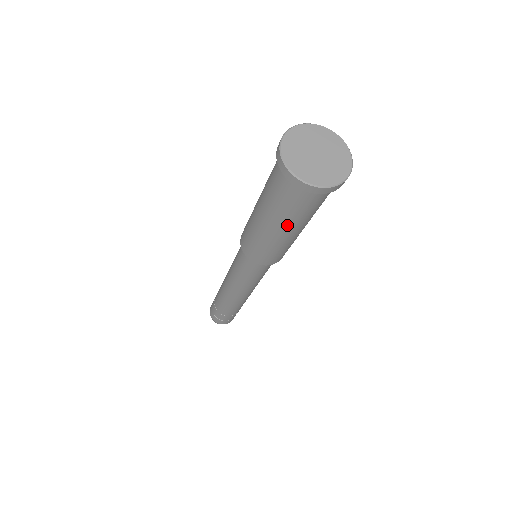
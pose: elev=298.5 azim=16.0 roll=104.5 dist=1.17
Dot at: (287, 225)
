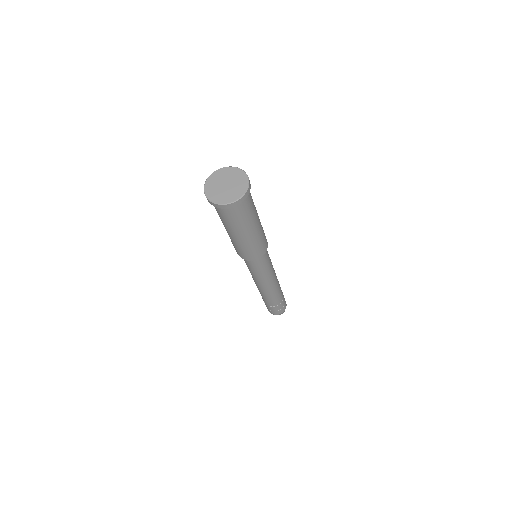
Dot at: (228, 228)
